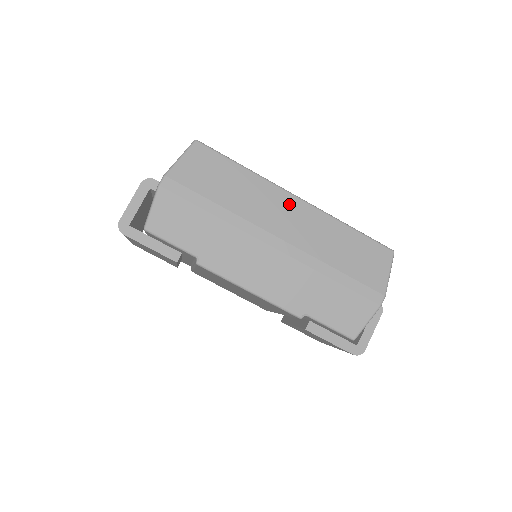
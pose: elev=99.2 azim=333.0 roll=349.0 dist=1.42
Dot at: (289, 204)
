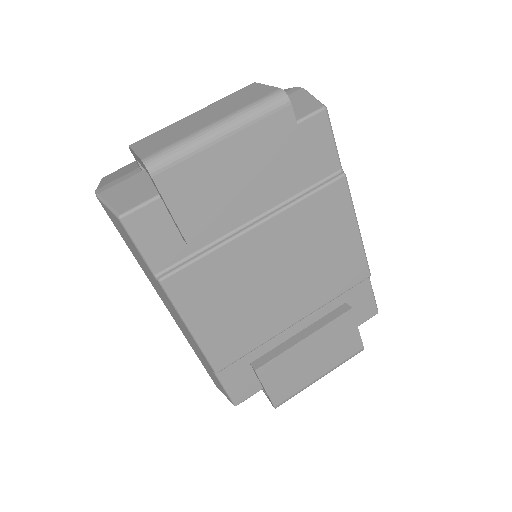
Dot at: occluded
